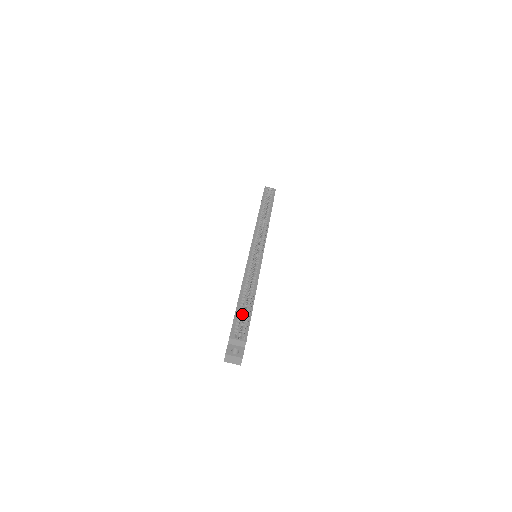
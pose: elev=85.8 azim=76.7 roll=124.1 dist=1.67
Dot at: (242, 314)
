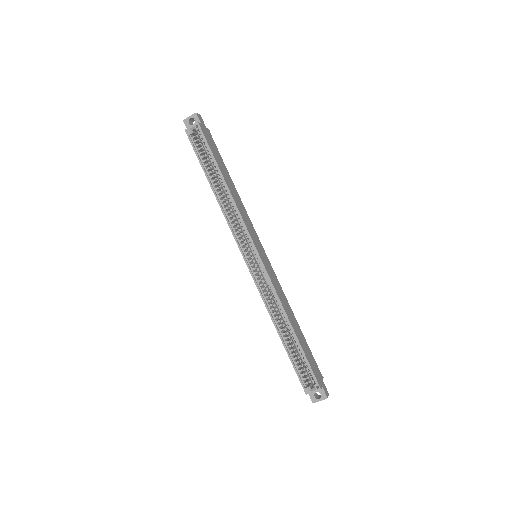
Dot at: occluded
